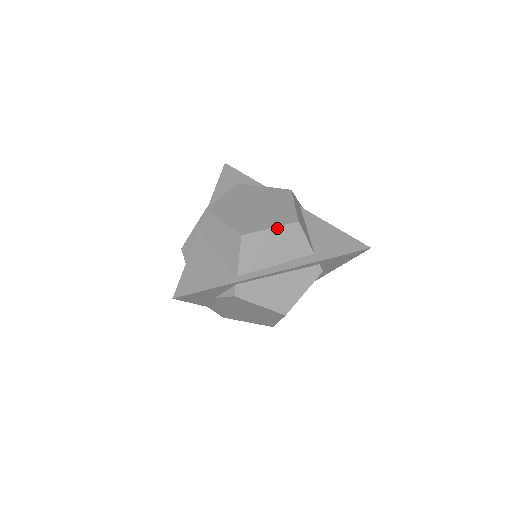
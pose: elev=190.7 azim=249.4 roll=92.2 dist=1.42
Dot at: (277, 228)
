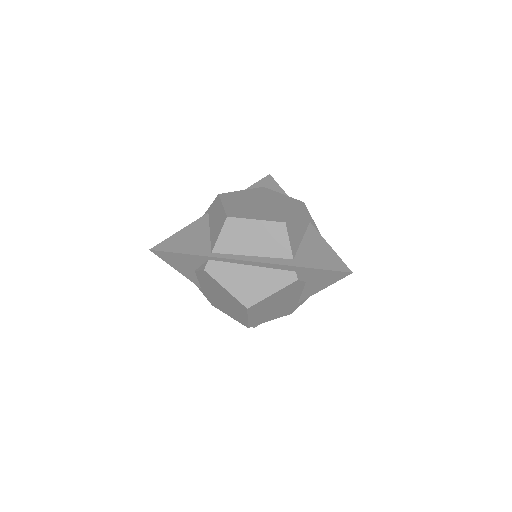
Dot at: (262, 221)
